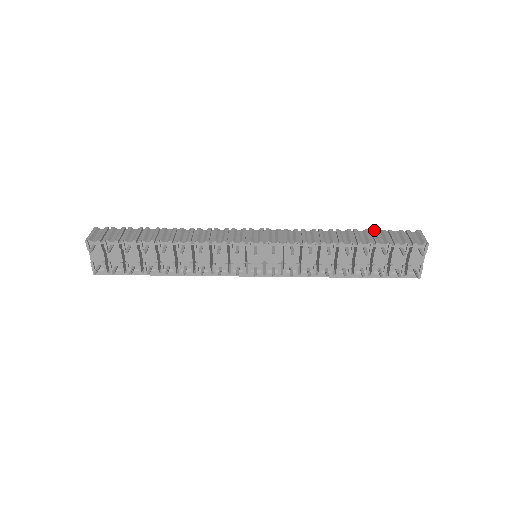
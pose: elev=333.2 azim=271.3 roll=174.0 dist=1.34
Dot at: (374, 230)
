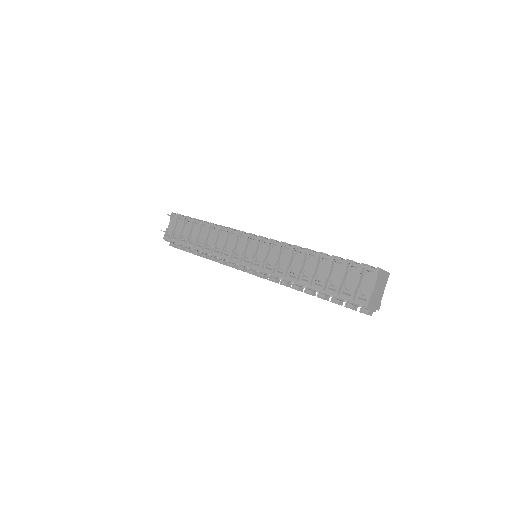
Dot at: occluded
